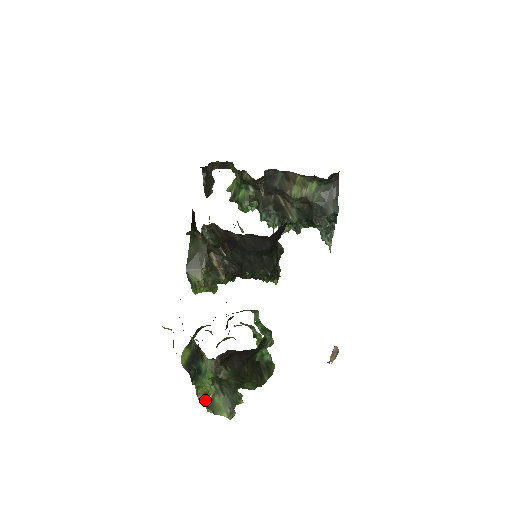
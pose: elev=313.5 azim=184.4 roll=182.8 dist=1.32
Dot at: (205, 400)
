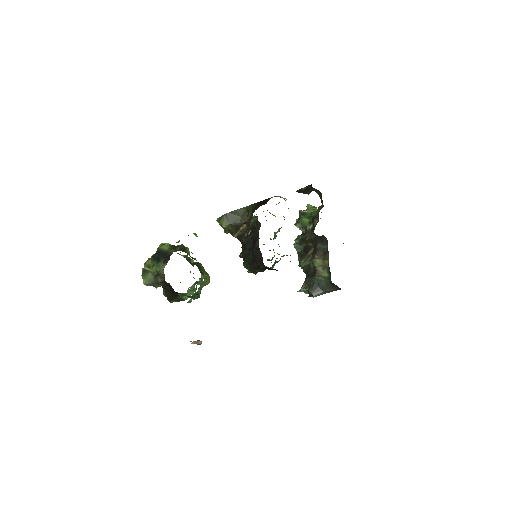
Dot at: (147, 267)
